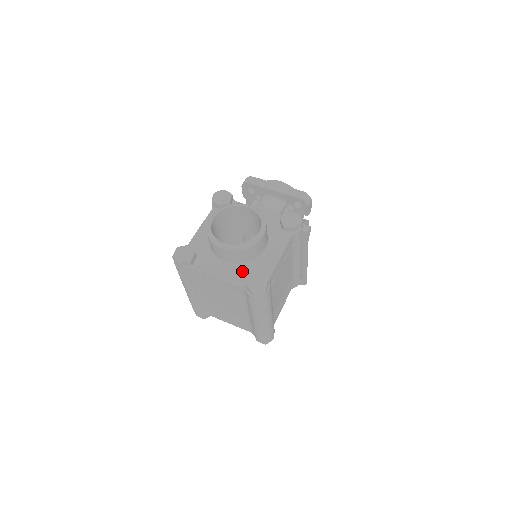
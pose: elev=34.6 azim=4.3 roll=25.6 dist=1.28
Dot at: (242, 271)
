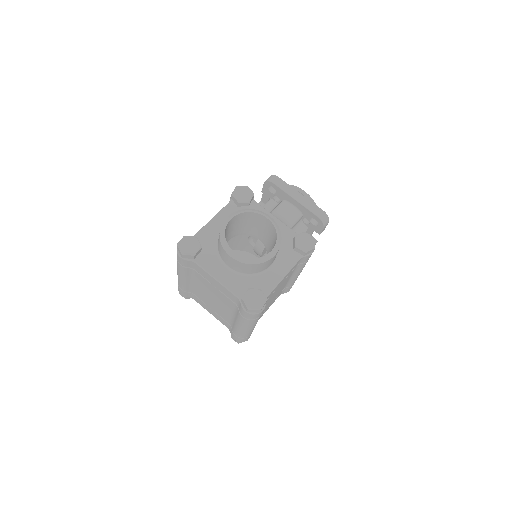
Dot at: (242, 281)
